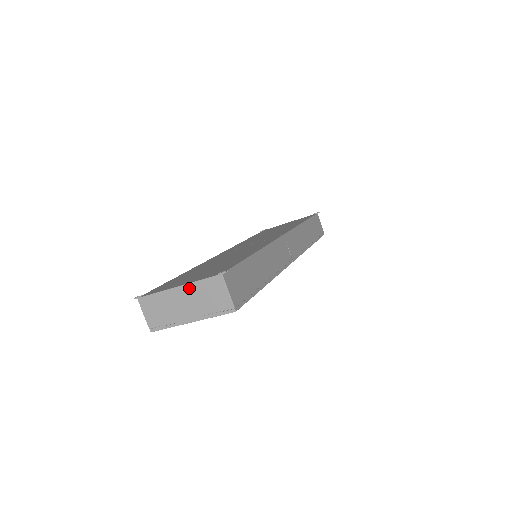
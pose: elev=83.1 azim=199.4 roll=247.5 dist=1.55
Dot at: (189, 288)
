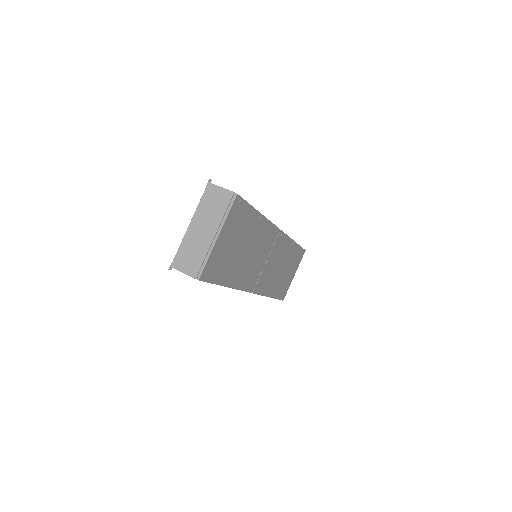
Dot at: (197, 216)
